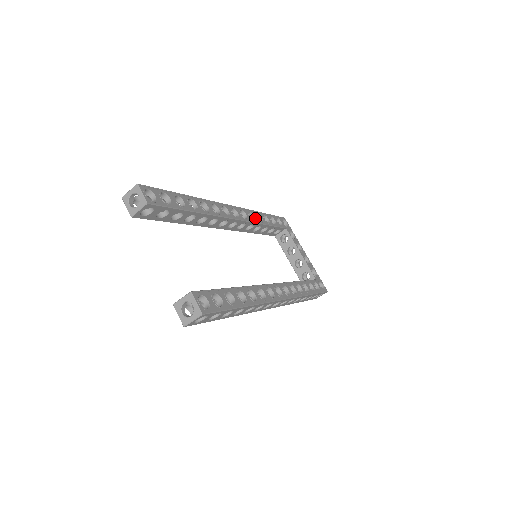
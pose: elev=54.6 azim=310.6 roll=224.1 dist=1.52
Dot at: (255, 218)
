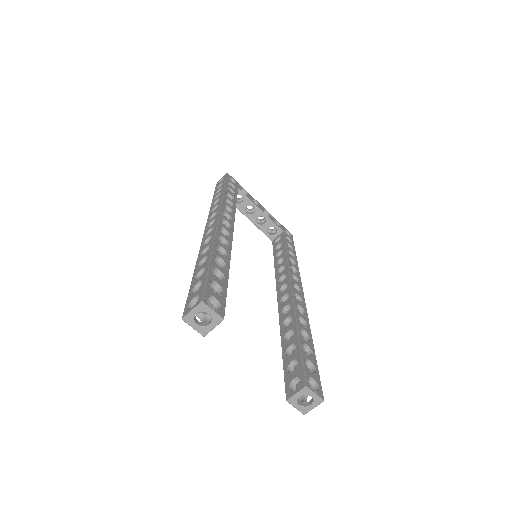
Dot at: (230, 208)
